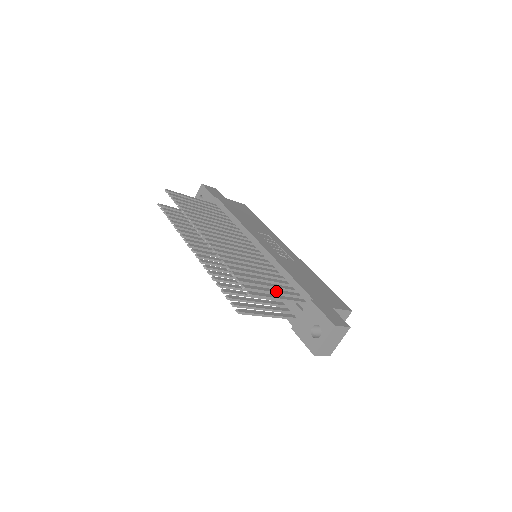
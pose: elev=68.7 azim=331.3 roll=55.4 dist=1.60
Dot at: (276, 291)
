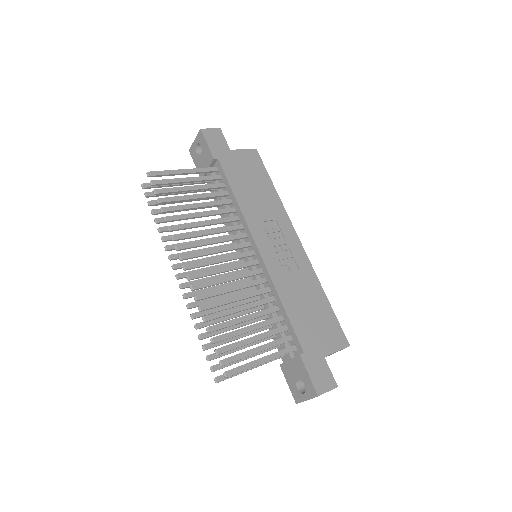
Dot at: (262, 349)
